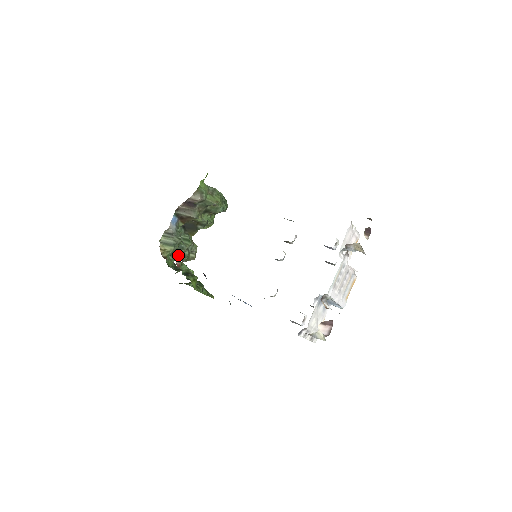
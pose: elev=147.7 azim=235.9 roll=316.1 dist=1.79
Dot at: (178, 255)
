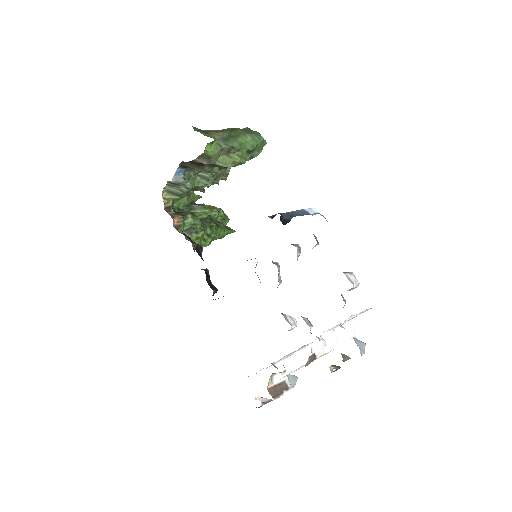
Dot at: occluded
